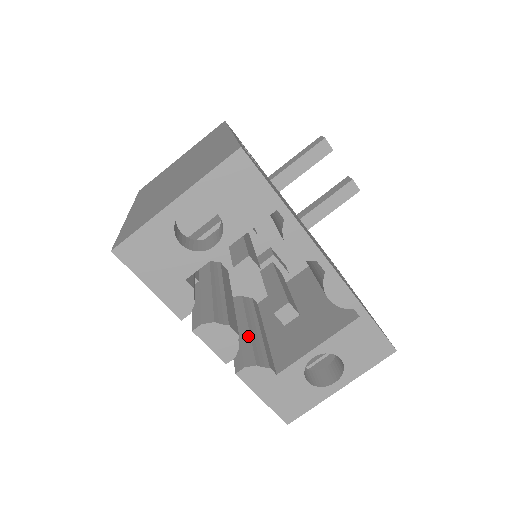
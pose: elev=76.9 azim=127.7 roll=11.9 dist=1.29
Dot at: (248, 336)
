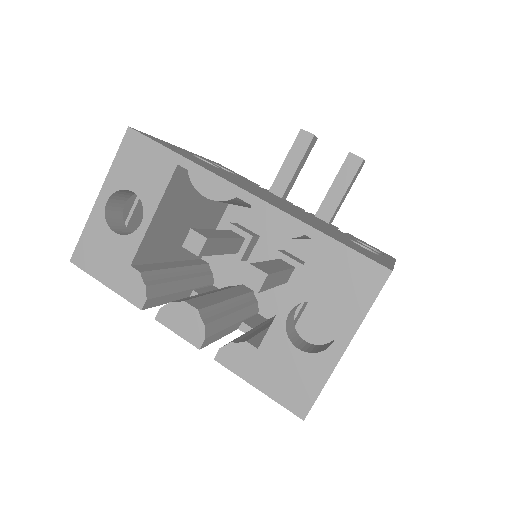
Dot at: (249, 331)
